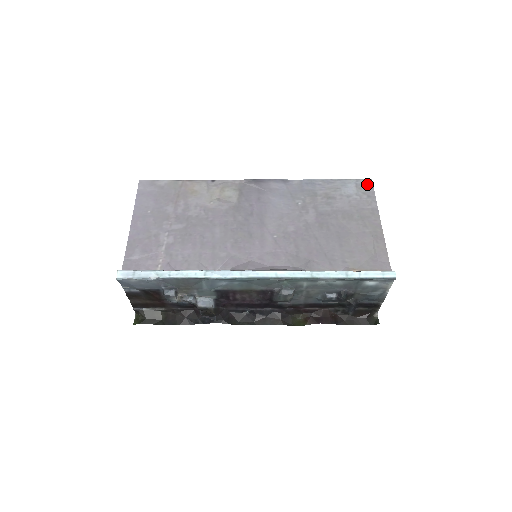
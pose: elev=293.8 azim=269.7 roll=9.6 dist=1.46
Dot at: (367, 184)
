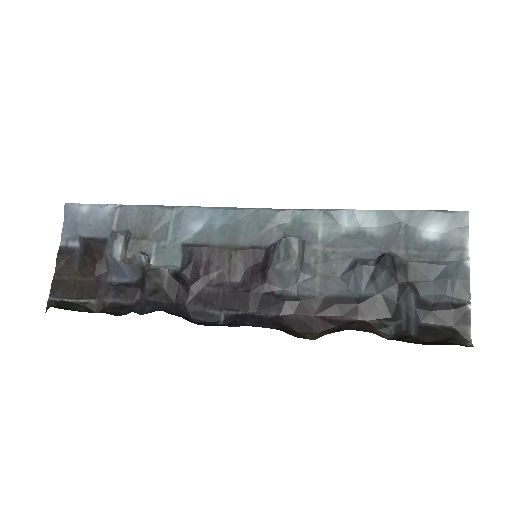
Dot at: occluded
